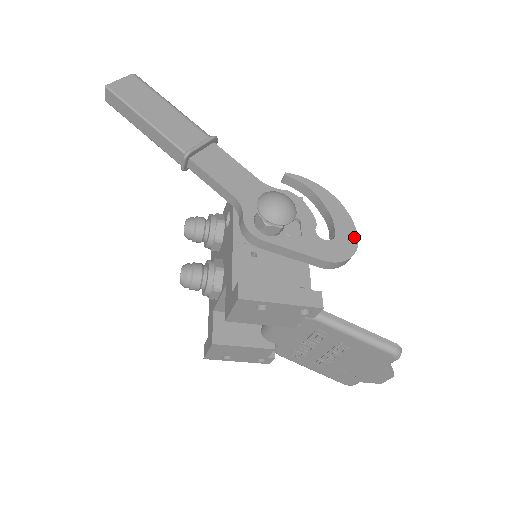
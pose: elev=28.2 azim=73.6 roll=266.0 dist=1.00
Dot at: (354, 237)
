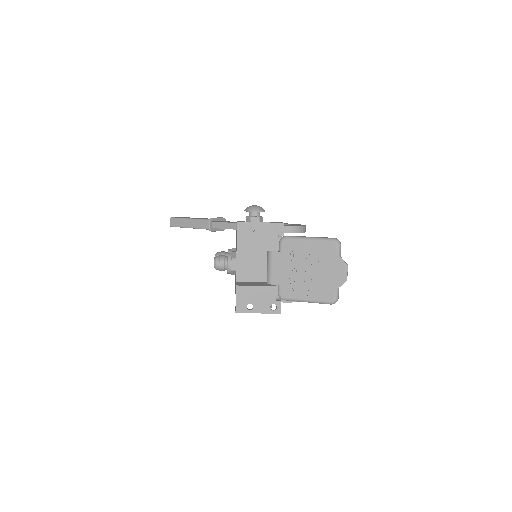
Dot at: occluded
